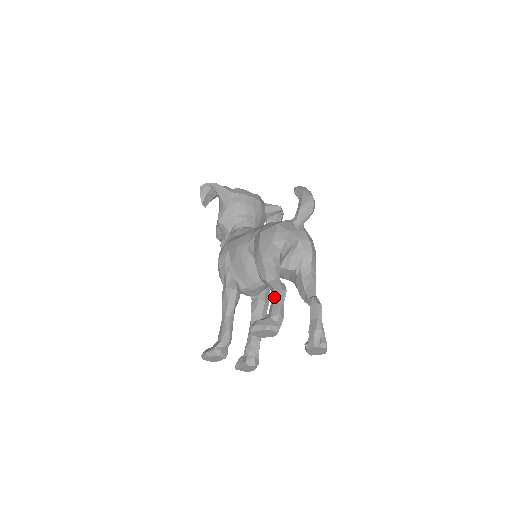
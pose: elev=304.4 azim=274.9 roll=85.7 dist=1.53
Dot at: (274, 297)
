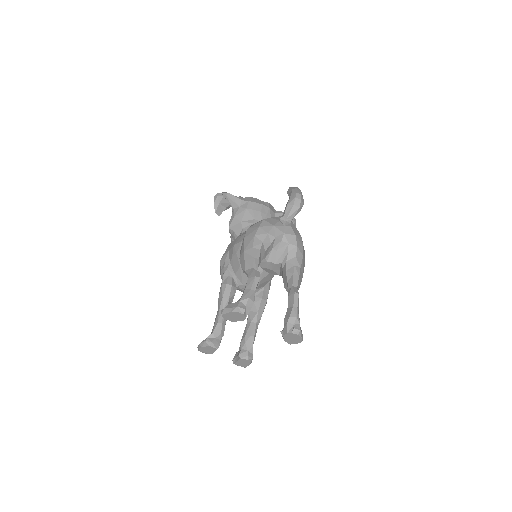
Dot at: (247, 283)
